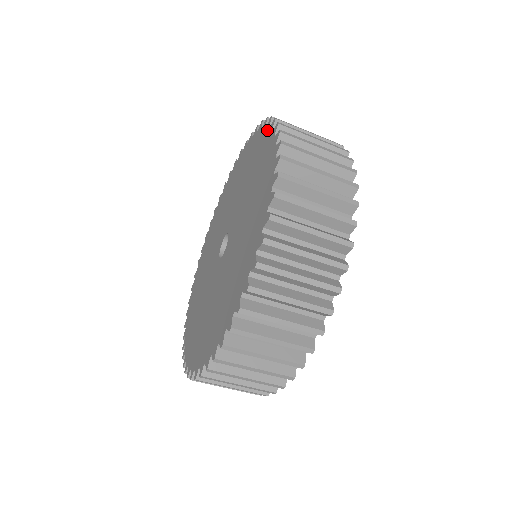
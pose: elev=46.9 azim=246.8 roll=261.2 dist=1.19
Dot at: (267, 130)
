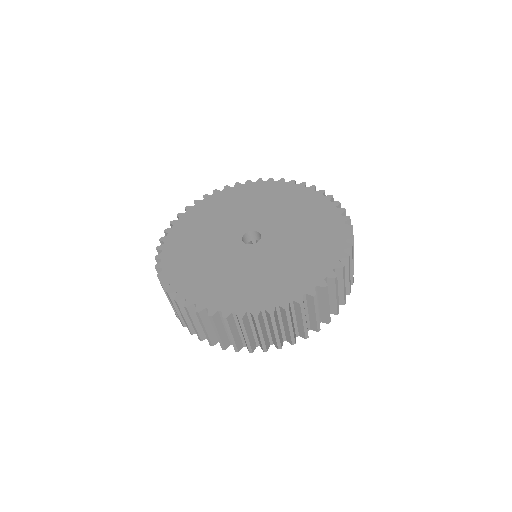
Dot at: (283, 183)
